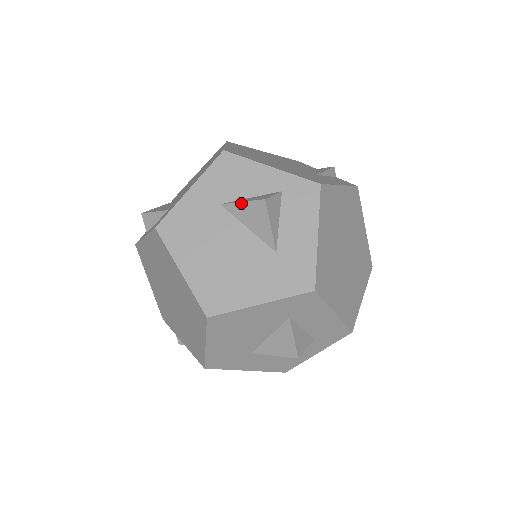
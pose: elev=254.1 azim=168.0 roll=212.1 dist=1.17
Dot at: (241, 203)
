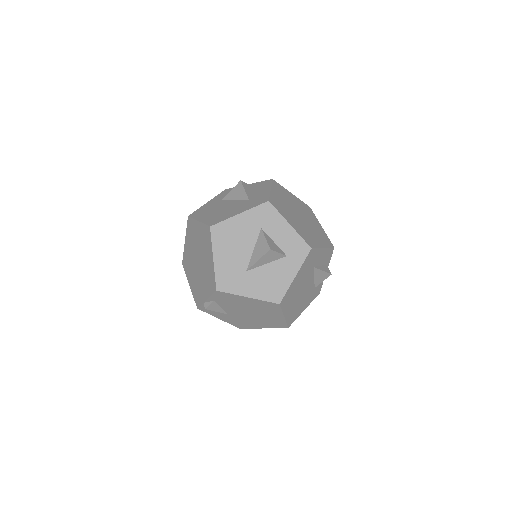
Dot at: (231, 191)
